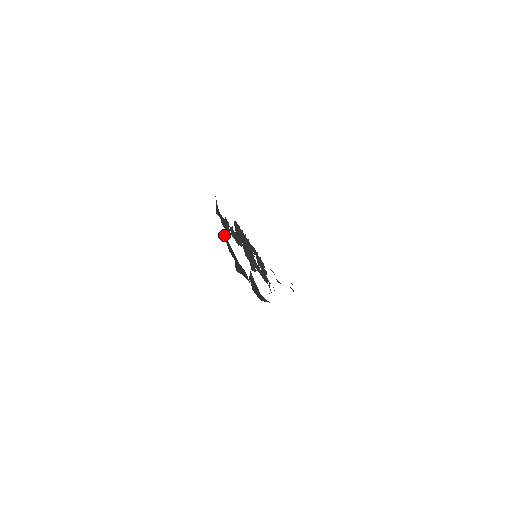
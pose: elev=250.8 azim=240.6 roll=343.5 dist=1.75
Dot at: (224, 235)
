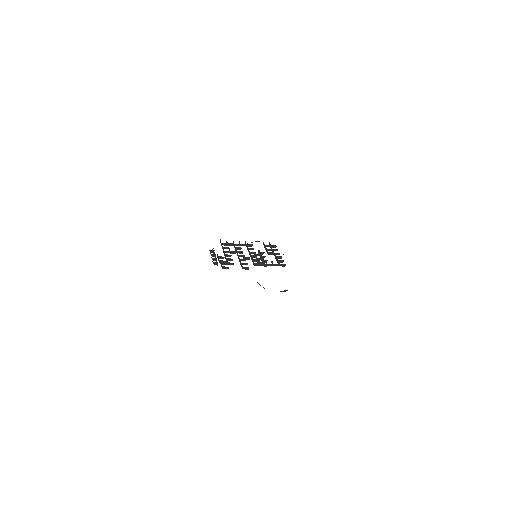
Dot at: occluded
